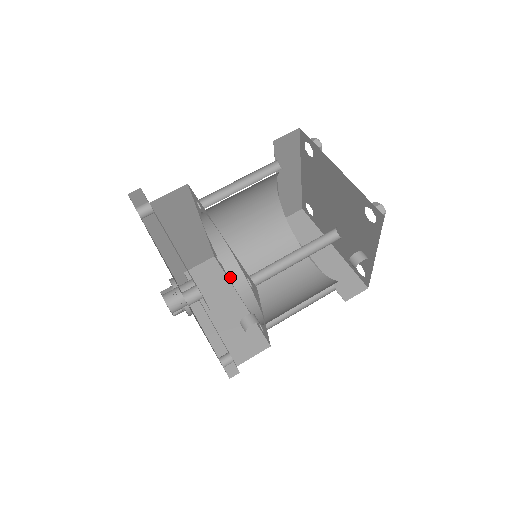
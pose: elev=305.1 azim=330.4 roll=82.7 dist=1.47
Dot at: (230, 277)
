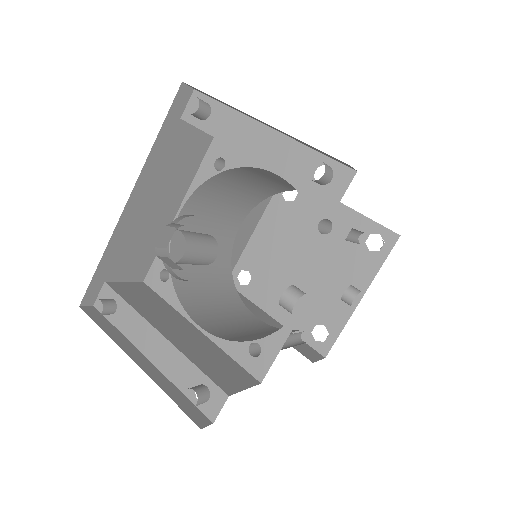
Dot at: (181, 300)
